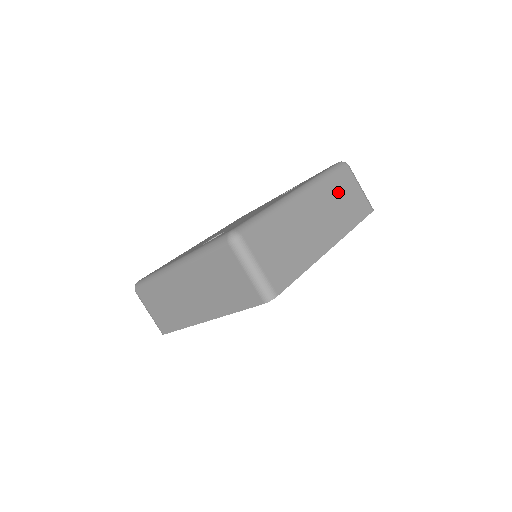
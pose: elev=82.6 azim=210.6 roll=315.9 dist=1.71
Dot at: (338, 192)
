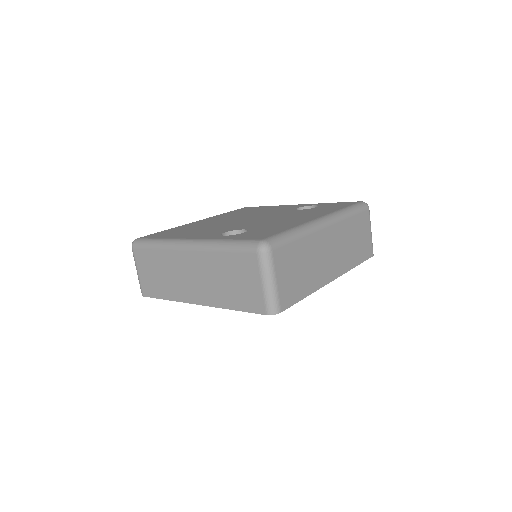
Dot at: (354, 230)
